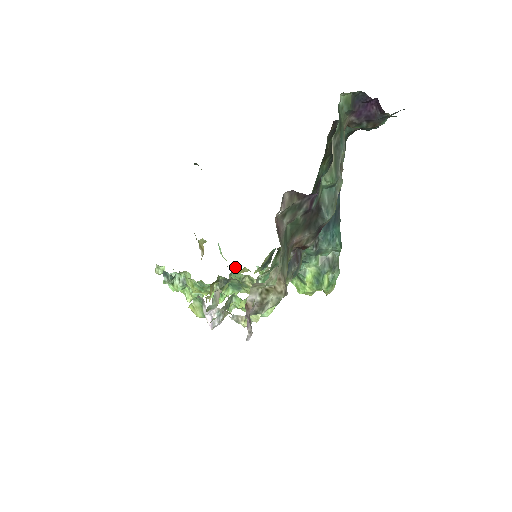
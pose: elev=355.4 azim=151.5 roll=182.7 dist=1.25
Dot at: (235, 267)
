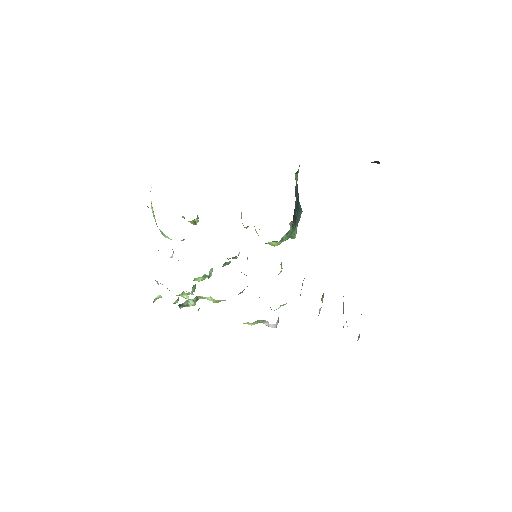
Dot at: (183, 239)
